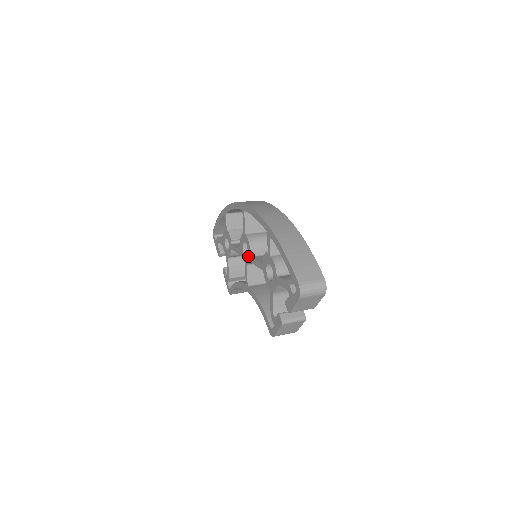
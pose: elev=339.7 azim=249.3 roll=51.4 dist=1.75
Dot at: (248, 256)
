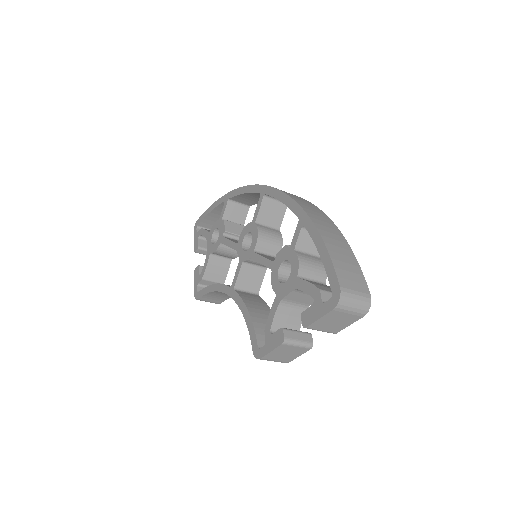
Dot at: (250, 251)
